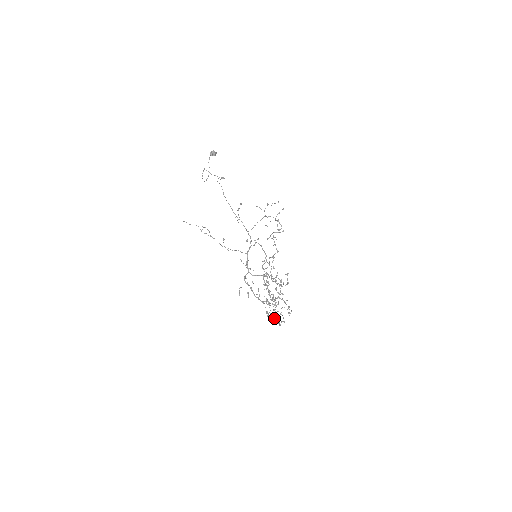
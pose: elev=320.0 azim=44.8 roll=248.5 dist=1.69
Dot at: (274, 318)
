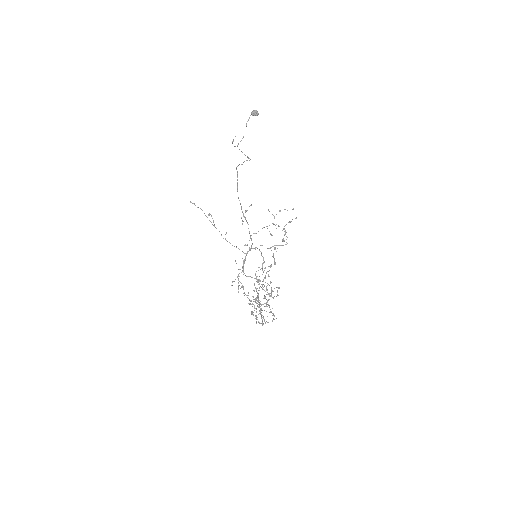
Dot at: occluded
